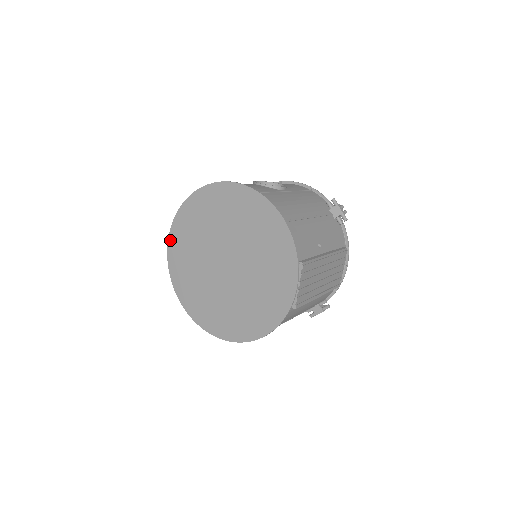
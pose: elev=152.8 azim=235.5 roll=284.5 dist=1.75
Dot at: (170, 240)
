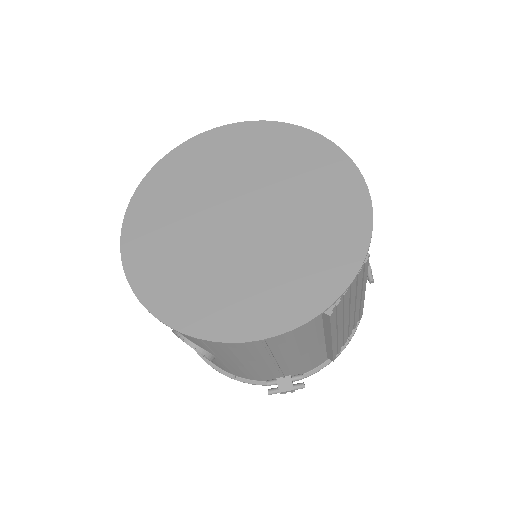
Dot at: (159, 165)
